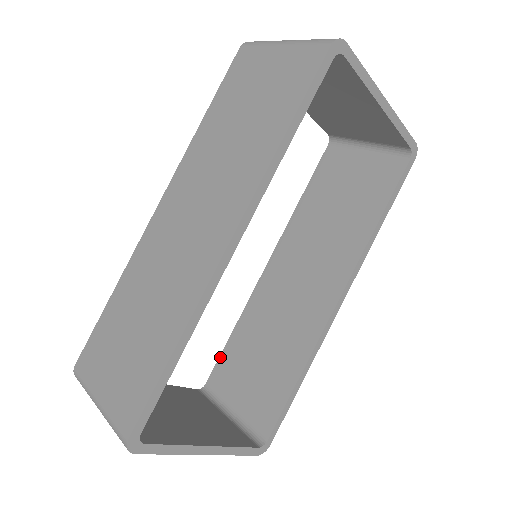
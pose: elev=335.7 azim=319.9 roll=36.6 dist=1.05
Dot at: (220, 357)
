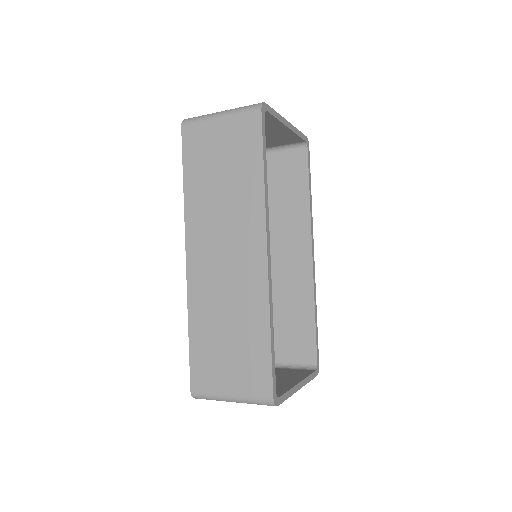
Dot at: occluded
